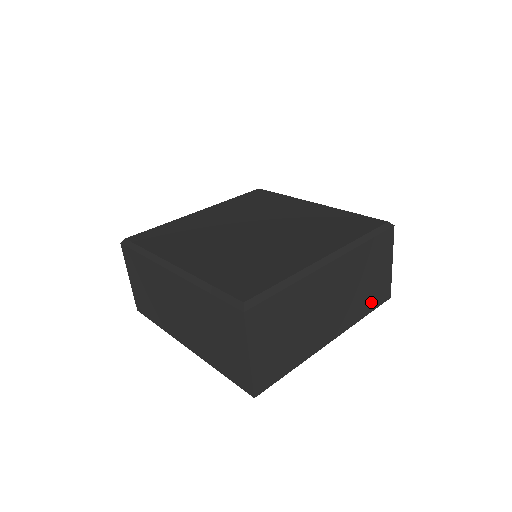
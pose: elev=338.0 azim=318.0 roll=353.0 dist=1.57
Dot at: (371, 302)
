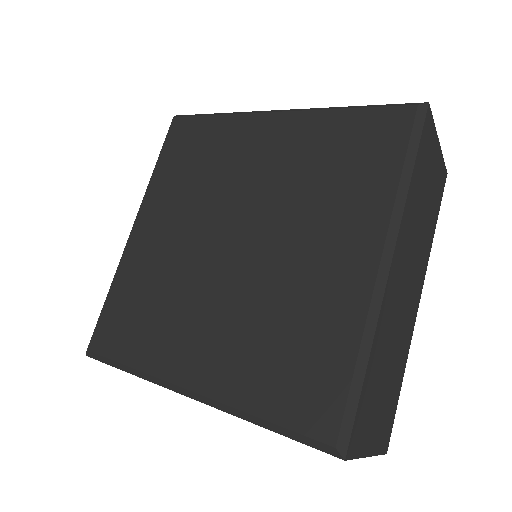
Dot at: occluded
